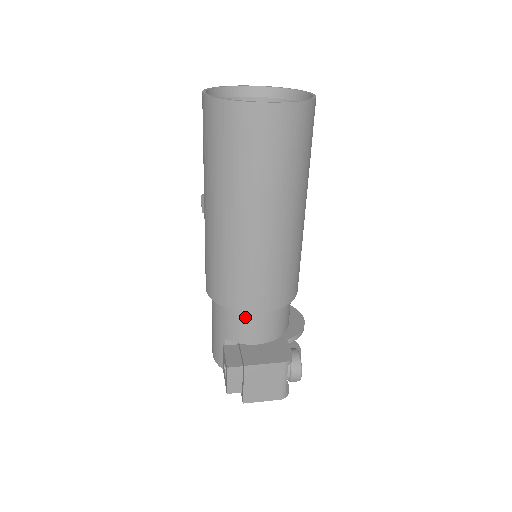
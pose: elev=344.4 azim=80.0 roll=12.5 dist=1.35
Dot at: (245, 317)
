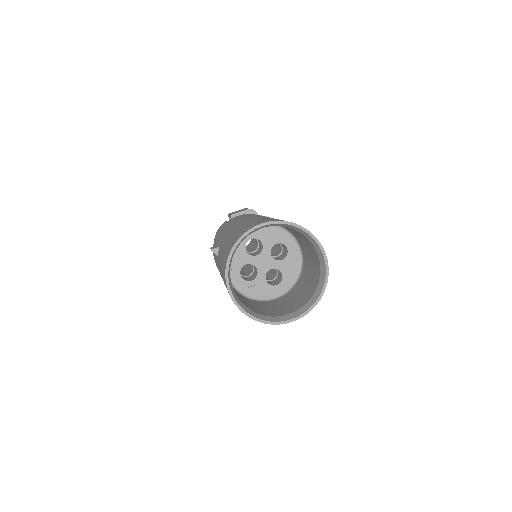
Dot at: occluded
